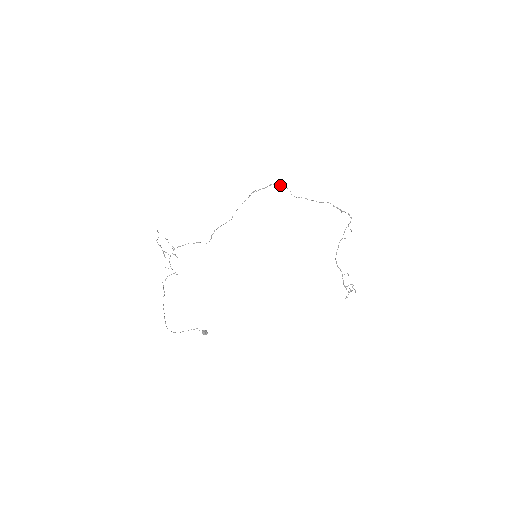
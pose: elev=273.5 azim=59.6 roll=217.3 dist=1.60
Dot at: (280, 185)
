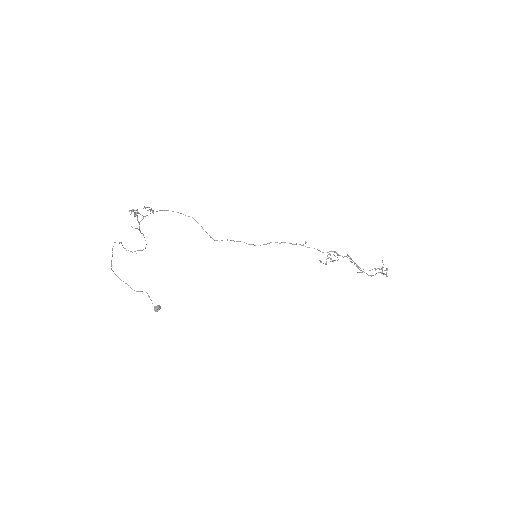
Dot at: (342, 256)
